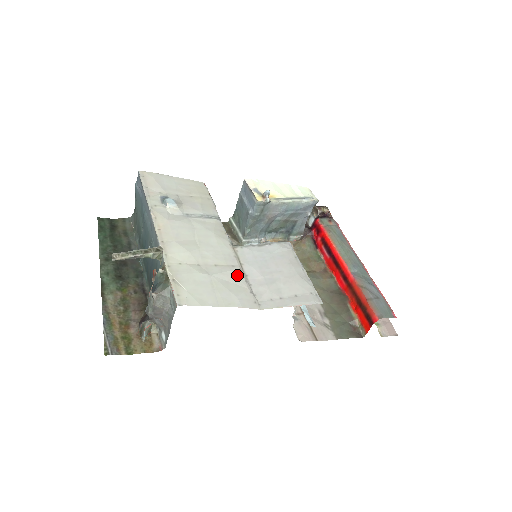
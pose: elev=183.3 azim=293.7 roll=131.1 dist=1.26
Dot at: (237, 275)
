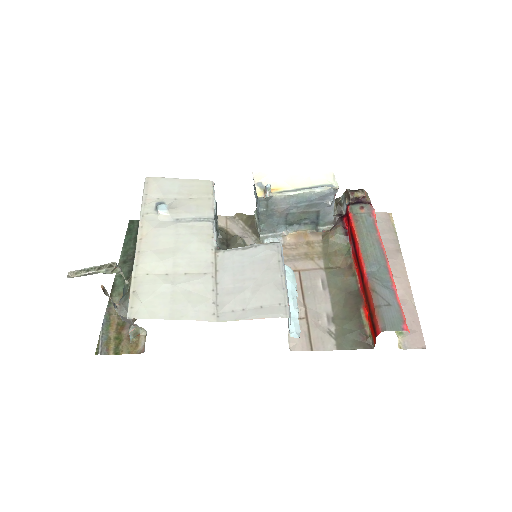
Dot at: (205, 284)
